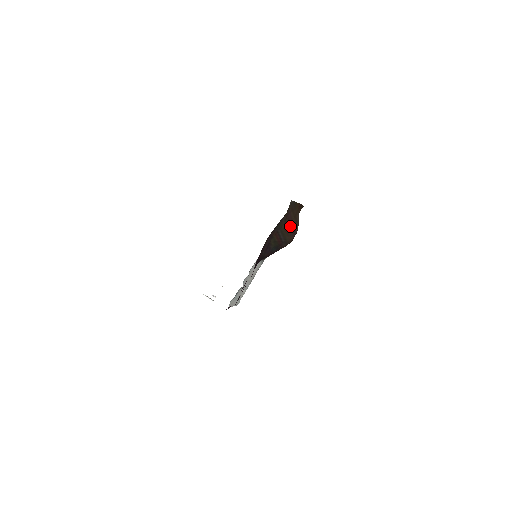
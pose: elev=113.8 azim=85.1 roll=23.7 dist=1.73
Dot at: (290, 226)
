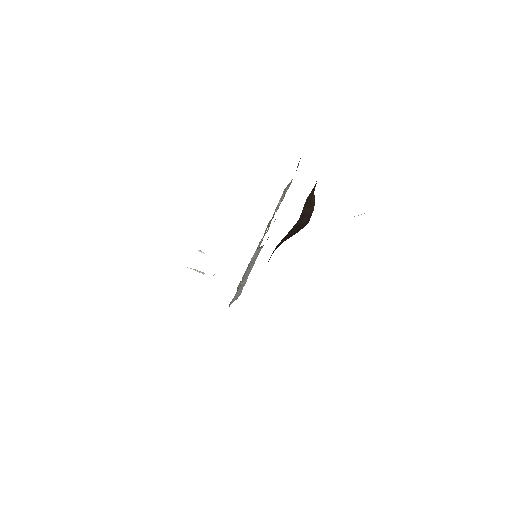
Dot at: (303, 219)
